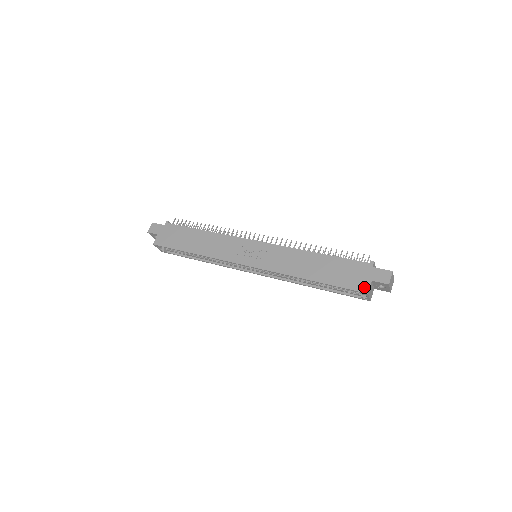
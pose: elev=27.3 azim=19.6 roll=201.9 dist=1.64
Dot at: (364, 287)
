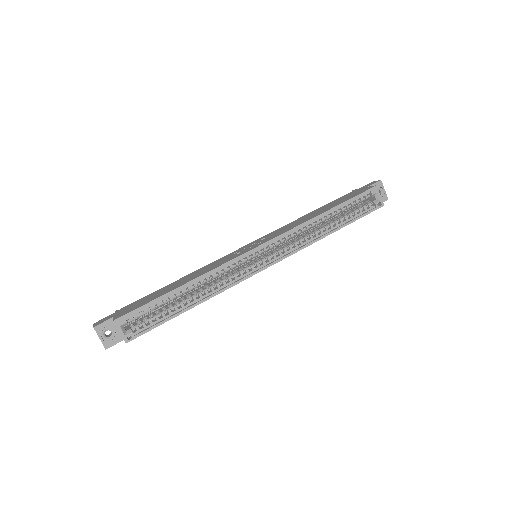
Dot at: (369, 188)
